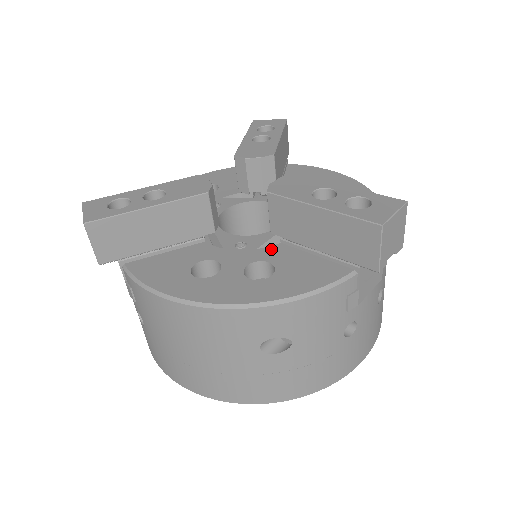
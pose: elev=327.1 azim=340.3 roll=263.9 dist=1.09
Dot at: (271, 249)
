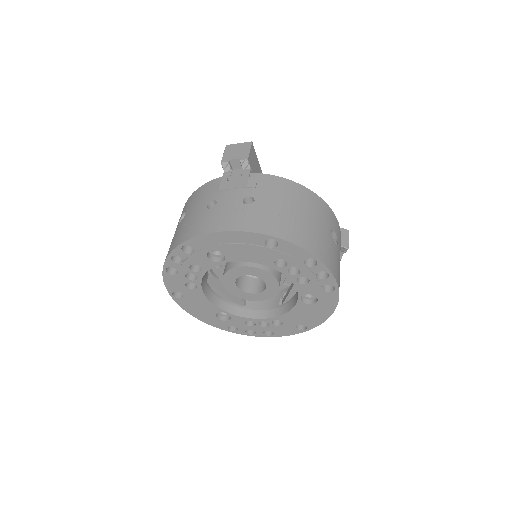
Dot at: occluded
